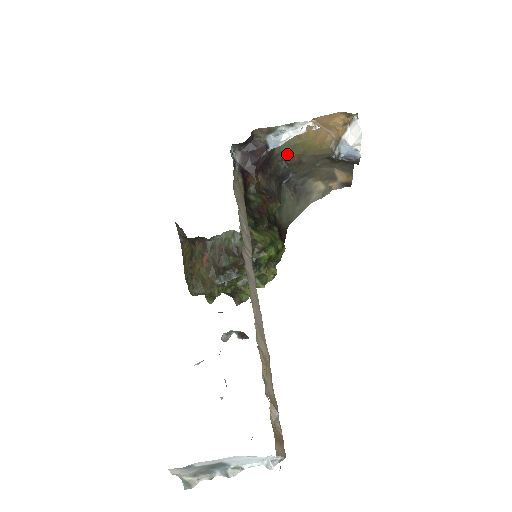
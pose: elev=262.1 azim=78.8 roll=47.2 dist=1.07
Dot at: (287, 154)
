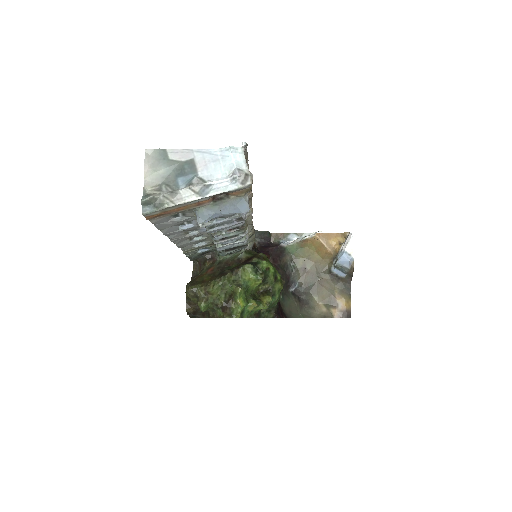
Dot at: (295, 257)
